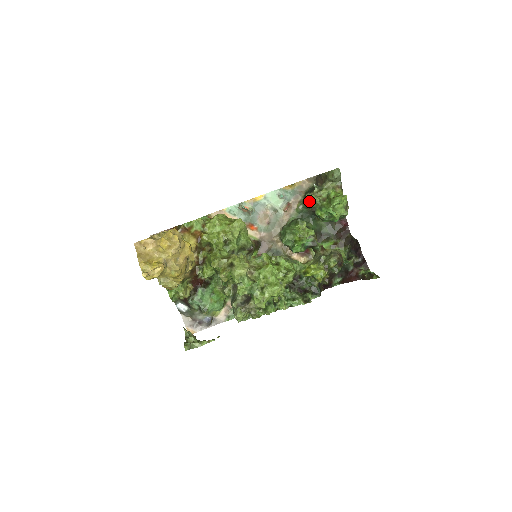
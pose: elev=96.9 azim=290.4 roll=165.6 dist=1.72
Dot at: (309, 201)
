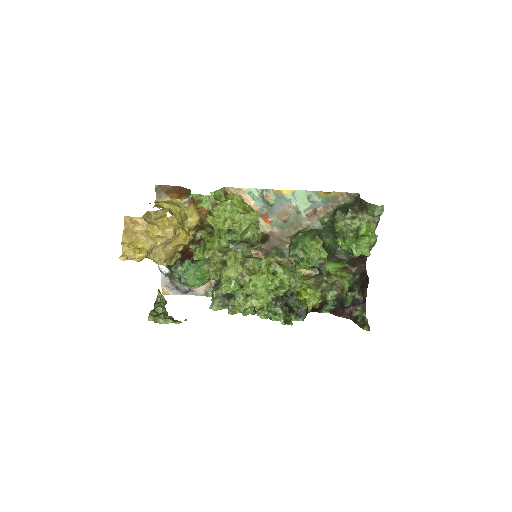
Dot at: (336, 225)
